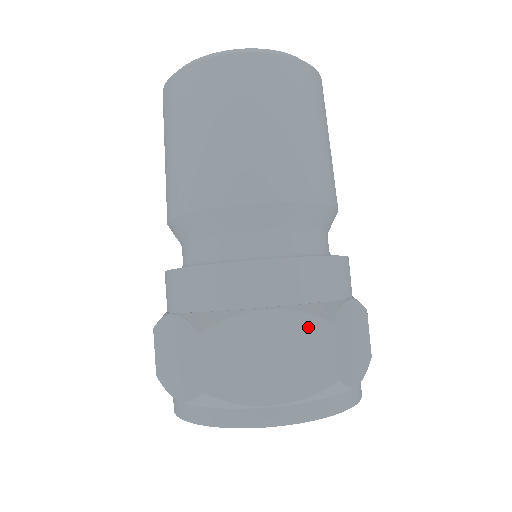
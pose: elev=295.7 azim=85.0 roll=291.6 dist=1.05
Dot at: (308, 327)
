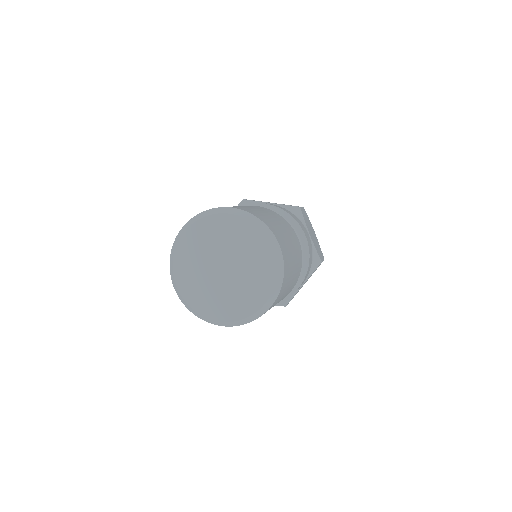
Dot at: occluded
